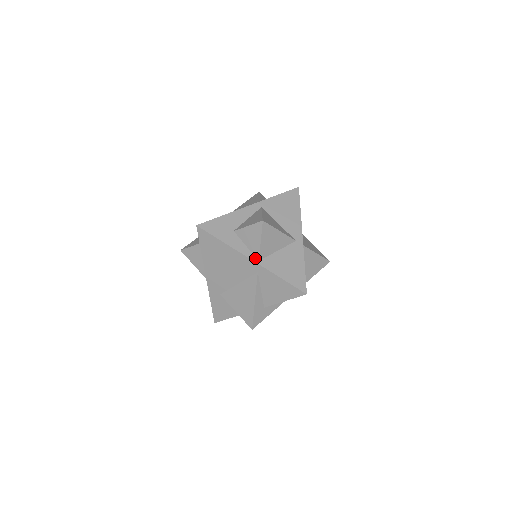
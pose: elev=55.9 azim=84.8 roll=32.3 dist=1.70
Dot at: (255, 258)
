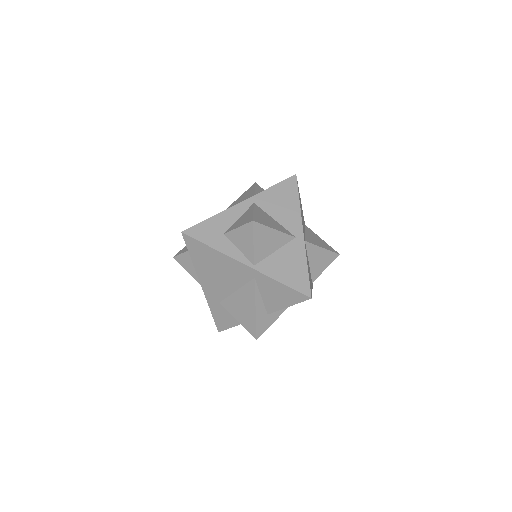
Dot at: (250, 263)
